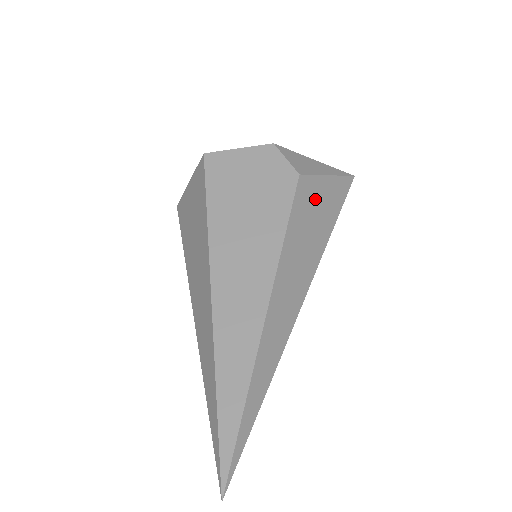
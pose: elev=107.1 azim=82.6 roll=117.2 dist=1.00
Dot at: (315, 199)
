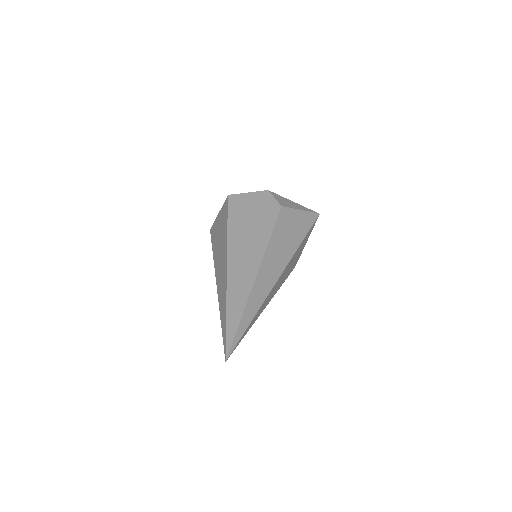
Dot at: (291, 221)
